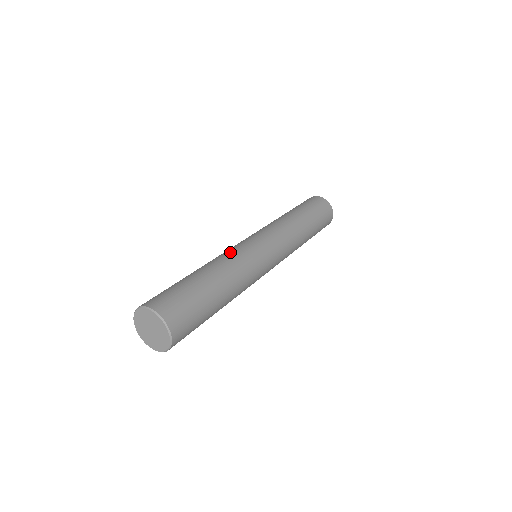
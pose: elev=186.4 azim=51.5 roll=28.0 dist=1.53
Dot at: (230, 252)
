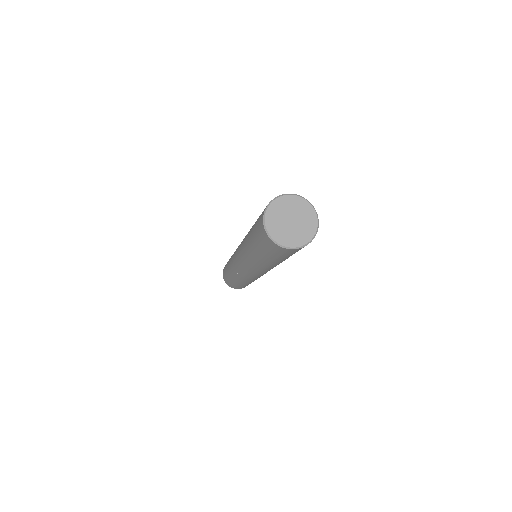
Dot at: occluded
